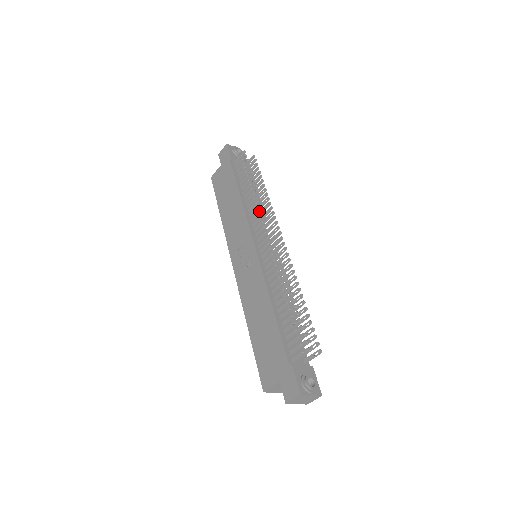
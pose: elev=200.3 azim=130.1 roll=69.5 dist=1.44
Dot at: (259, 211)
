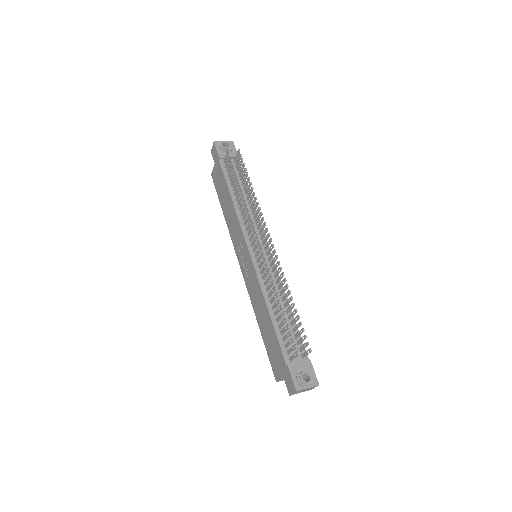
Dot at: (247, 216)
